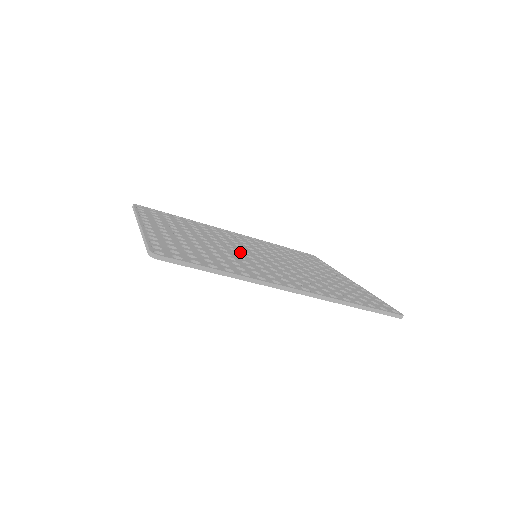
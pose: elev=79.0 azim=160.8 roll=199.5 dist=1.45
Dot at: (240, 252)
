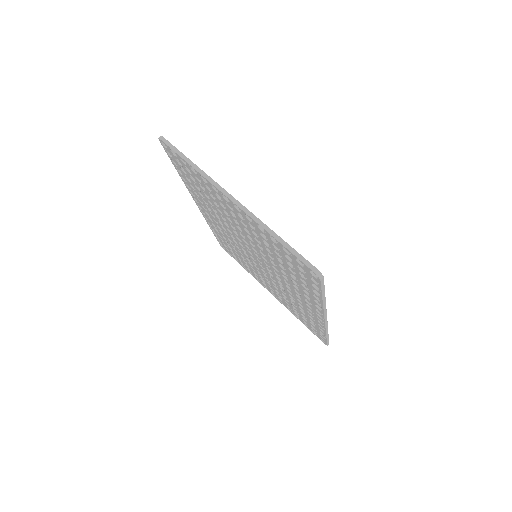
Dot at: occluded
